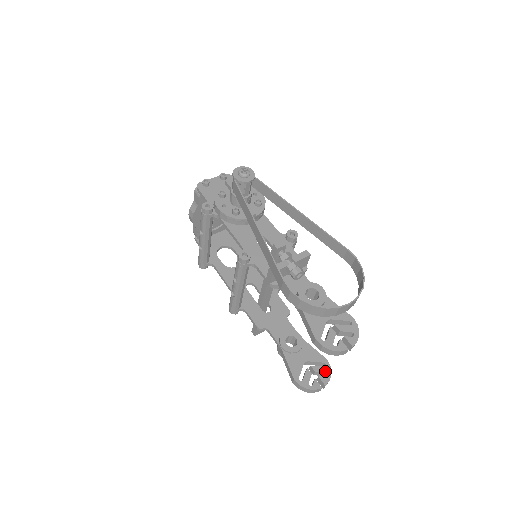
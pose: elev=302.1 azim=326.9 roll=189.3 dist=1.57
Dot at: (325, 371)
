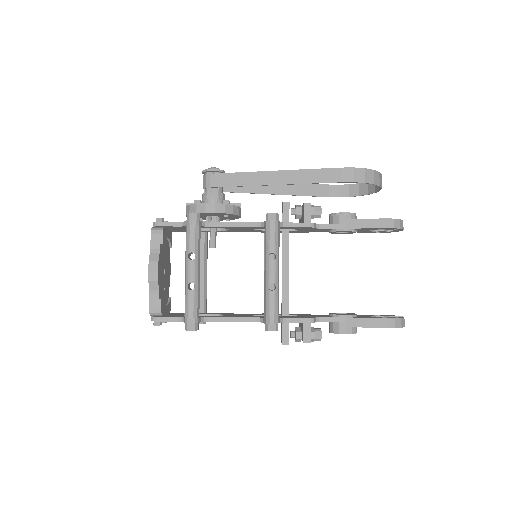
Dot at: (386, 315)
